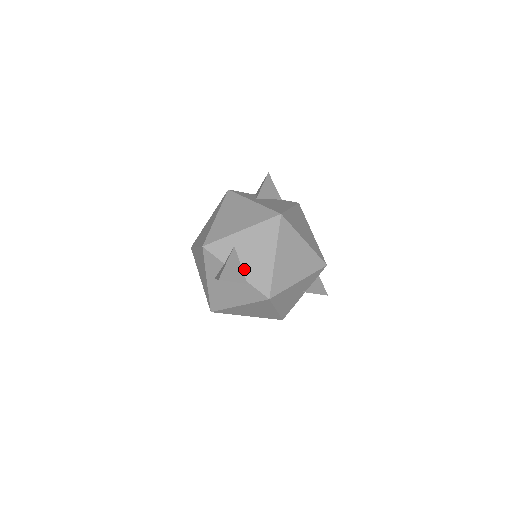
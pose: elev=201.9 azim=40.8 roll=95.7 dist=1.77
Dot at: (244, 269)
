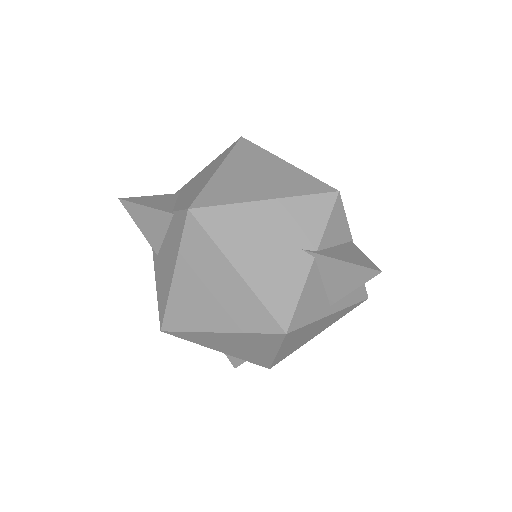
Dot at: (177, 203)
